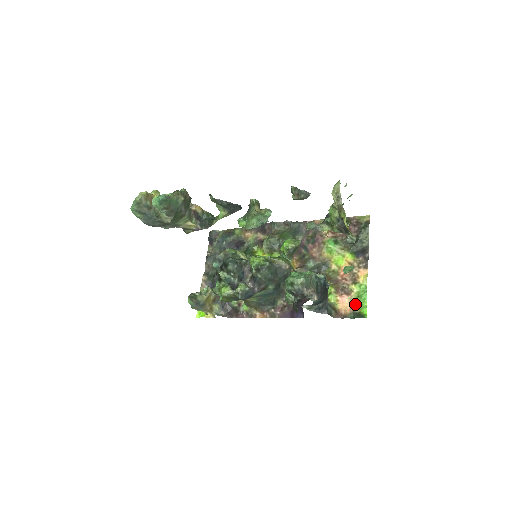
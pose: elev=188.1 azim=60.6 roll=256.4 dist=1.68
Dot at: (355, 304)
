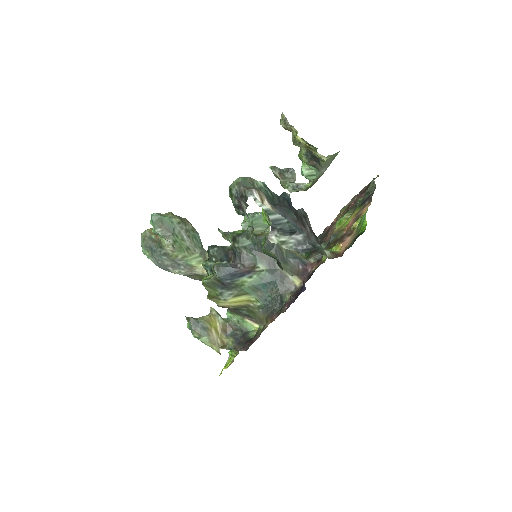
Dot at: (356, 234)
